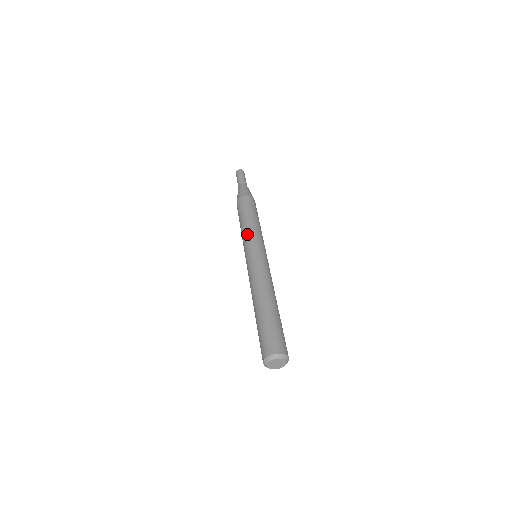
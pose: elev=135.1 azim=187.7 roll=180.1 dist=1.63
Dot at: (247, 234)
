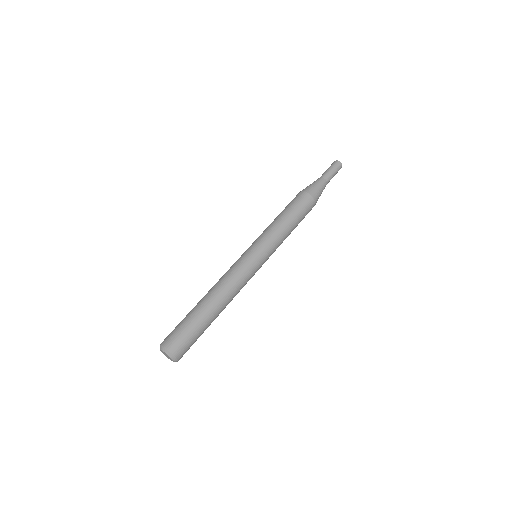
Dot at: (264, 231)
